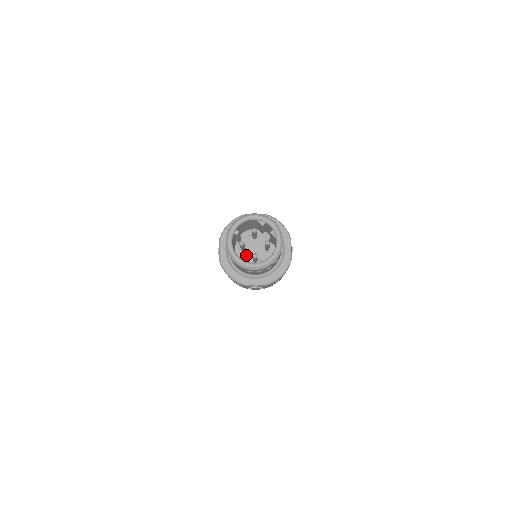
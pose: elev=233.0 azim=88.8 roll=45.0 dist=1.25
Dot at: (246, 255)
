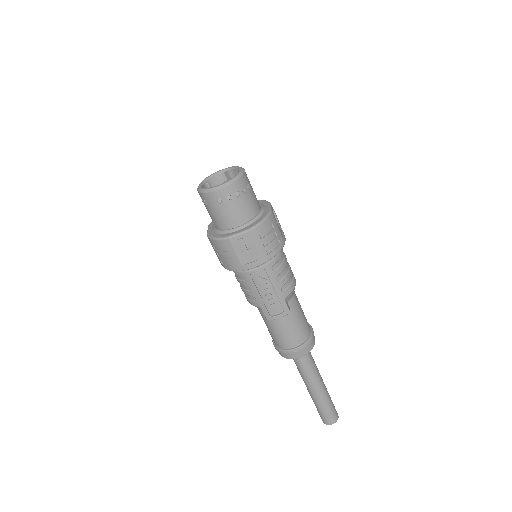
Dot at: occluded
